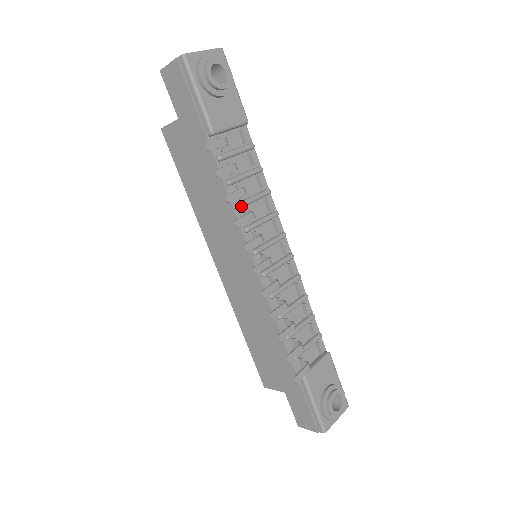
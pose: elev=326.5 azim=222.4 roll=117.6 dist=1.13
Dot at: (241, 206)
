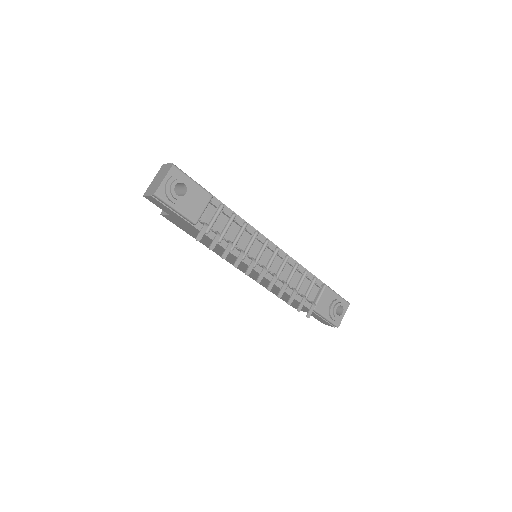
Dot at: (233, 249)
